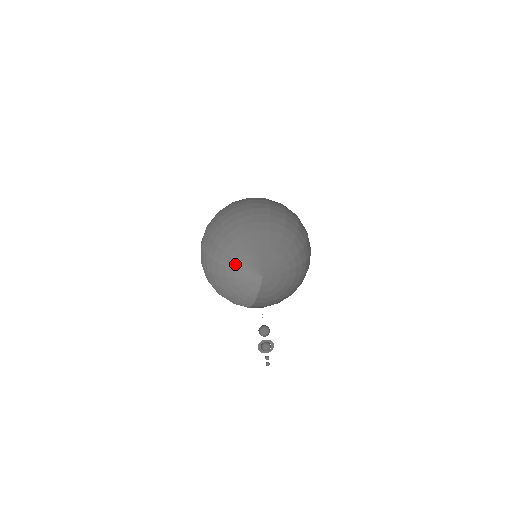
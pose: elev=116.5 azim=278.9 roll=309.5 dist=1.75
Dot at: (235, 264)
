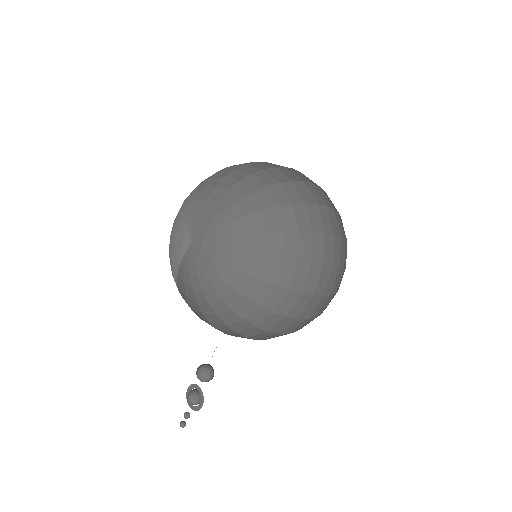
Dot at: (186, 206)
